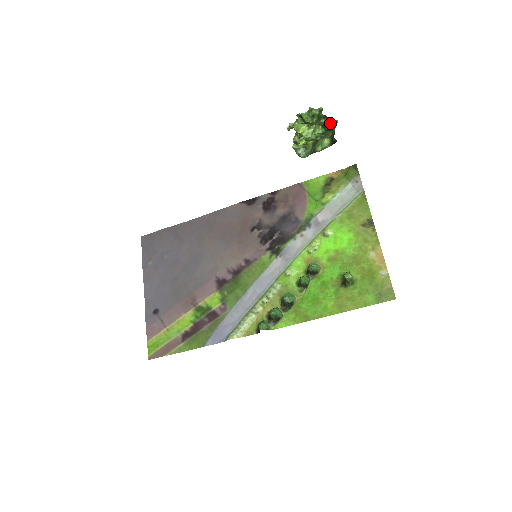
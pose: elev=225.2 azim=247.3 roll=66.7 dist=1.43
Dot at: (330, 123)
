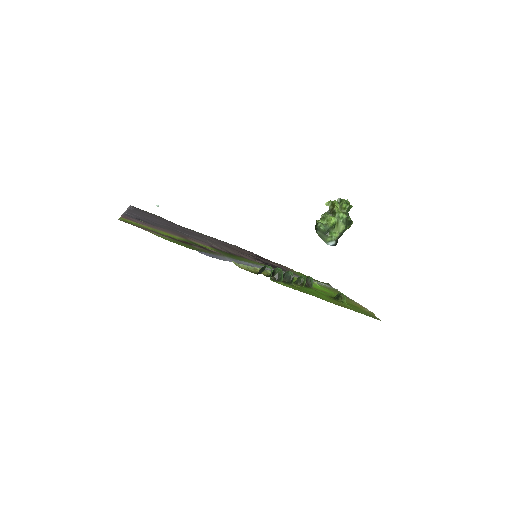
Dot at: occluded
